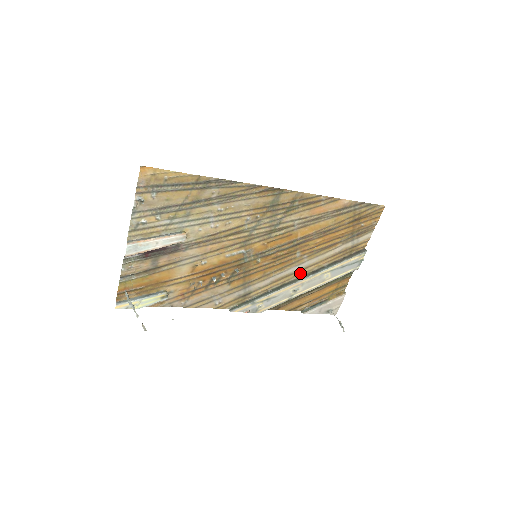
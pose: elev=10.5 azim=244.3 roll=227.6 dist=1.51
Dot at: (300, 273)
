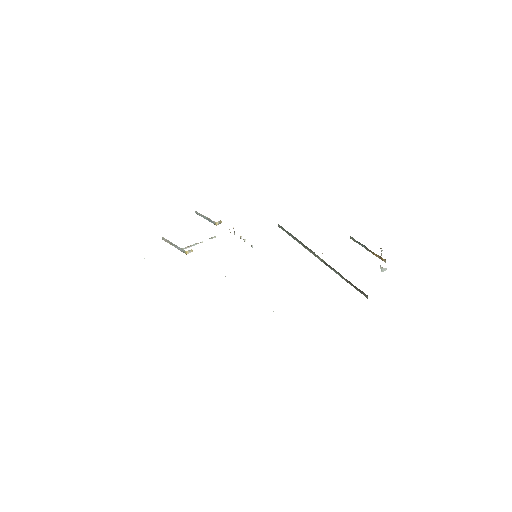
Dot at: occluded
